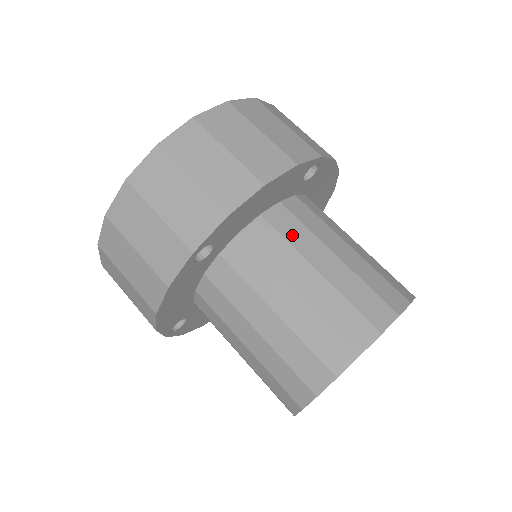
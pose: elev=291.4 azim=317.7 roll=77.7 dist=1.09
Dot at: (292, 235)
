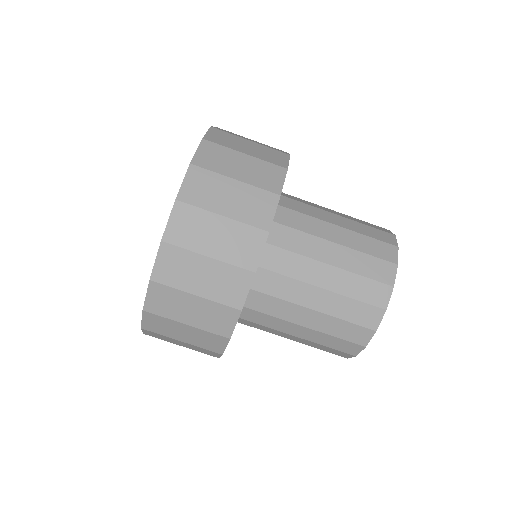
Dot at: (301, 225)
